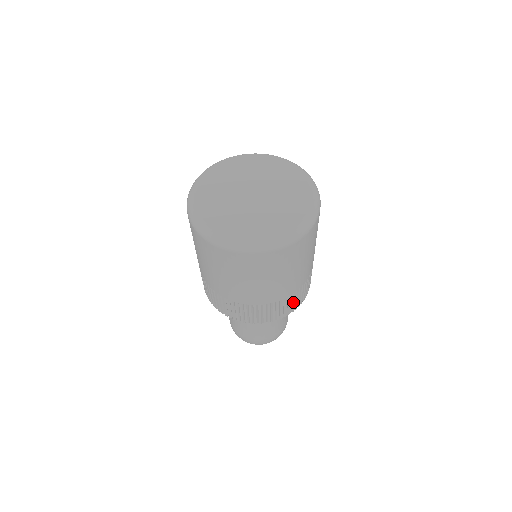
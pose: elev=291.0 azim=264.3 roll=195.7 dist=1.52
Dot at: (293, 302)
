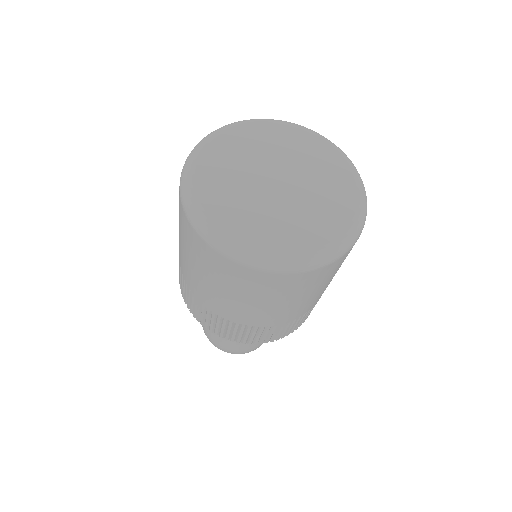
Dot at: (270, 334)
